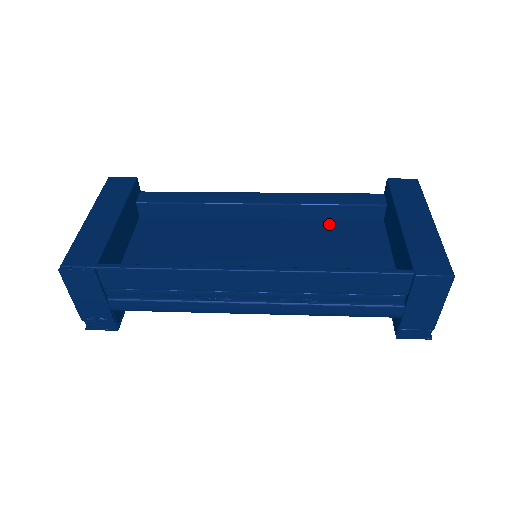
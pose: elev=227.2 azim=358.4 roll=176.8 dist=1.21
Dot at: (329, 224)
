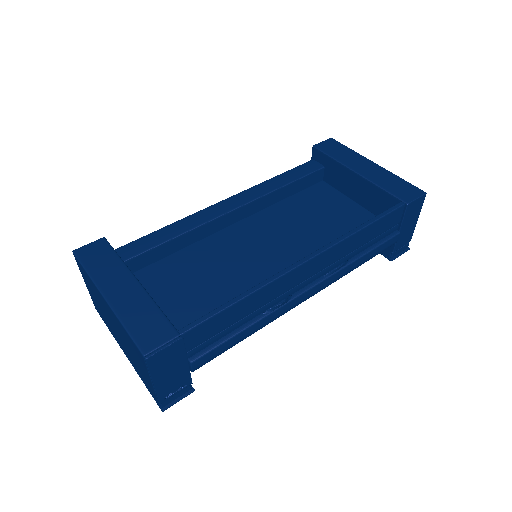
Dot at: (292, 201)
